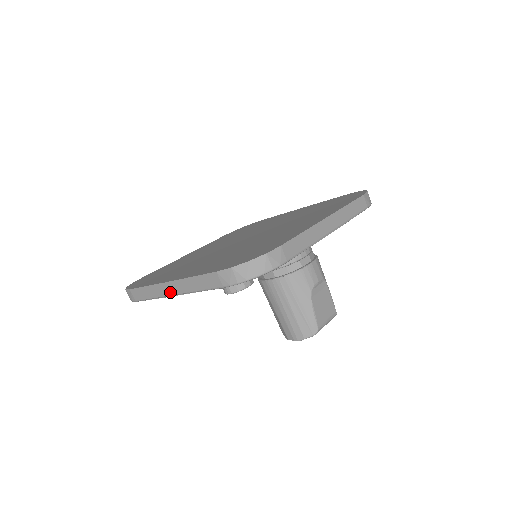
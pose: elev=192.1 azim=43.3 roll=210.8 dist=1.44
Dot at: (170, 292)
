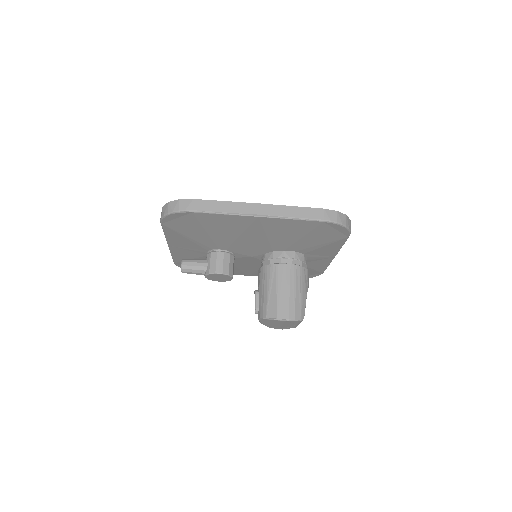
Dot at: (257, 212)
